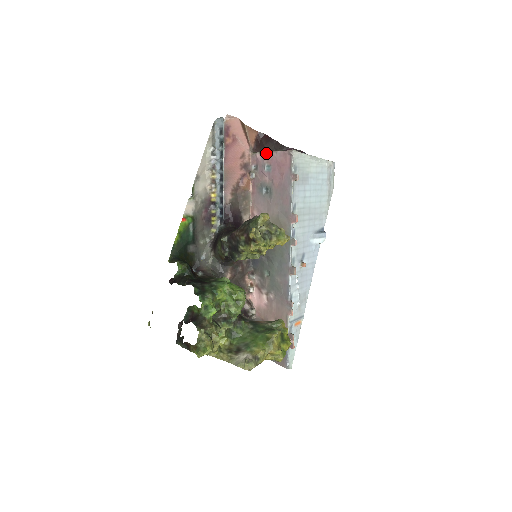
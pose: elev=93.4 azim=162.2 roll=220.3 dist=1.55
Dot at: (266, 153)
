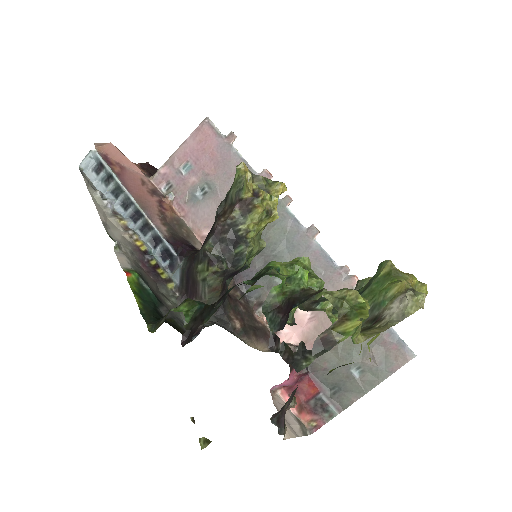
Dot at: (172, 156)
